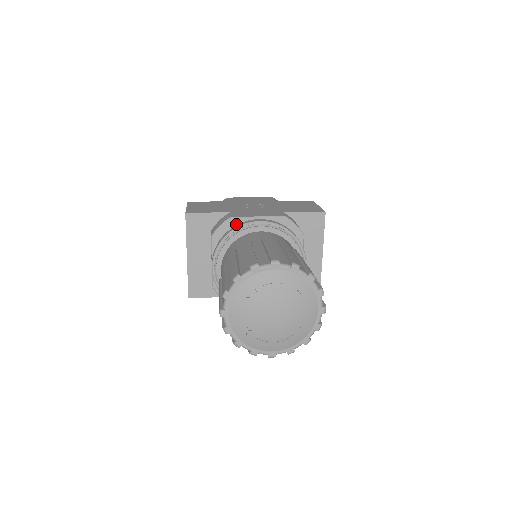
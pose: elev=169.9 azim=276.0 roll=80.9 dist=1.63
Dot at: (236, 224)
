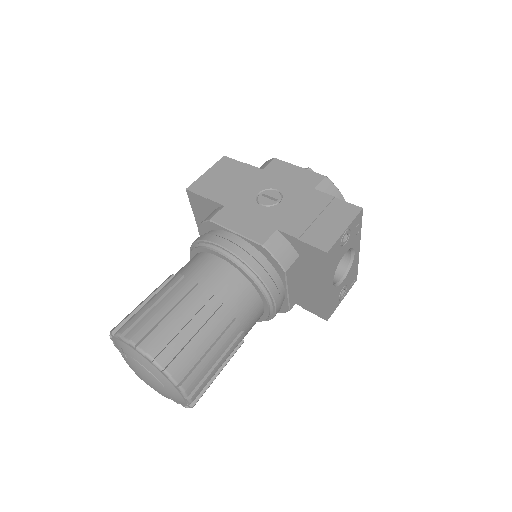
Dot at: (215, 228)
